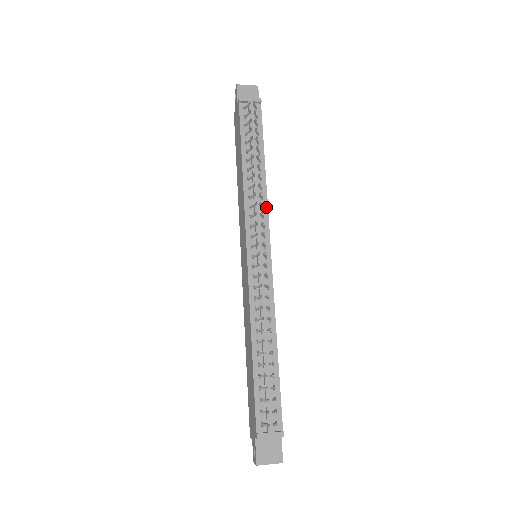
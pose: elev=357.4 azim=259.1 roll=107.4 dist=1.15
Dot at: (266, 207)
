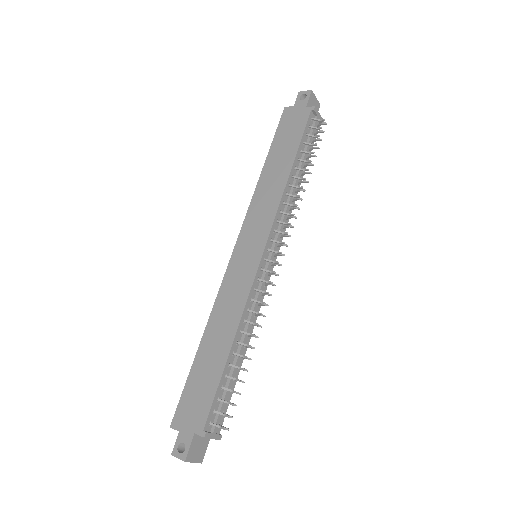
Dot at: (288, 220)
